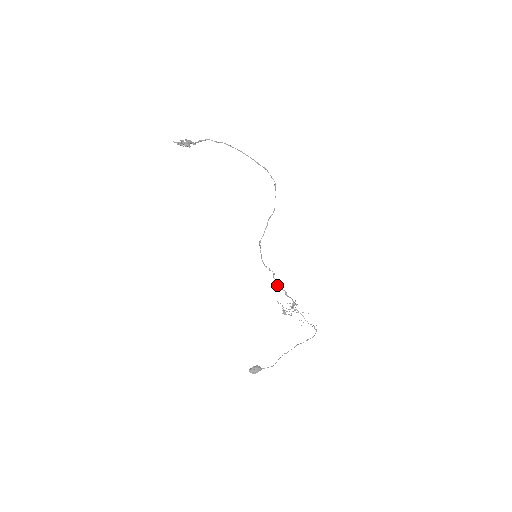
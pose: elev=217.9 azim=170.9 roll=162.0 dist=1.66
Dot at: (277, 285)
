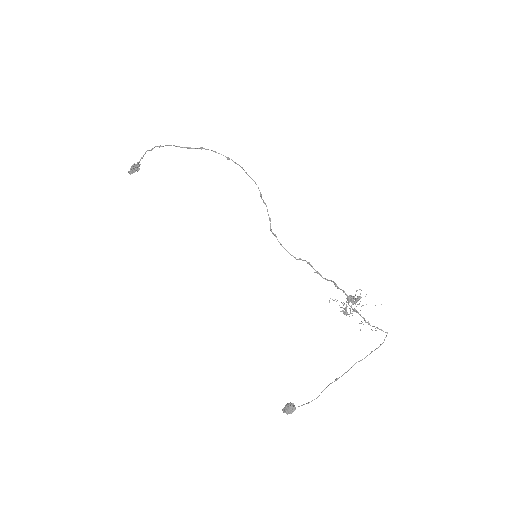
Dot at: (321, 276)
